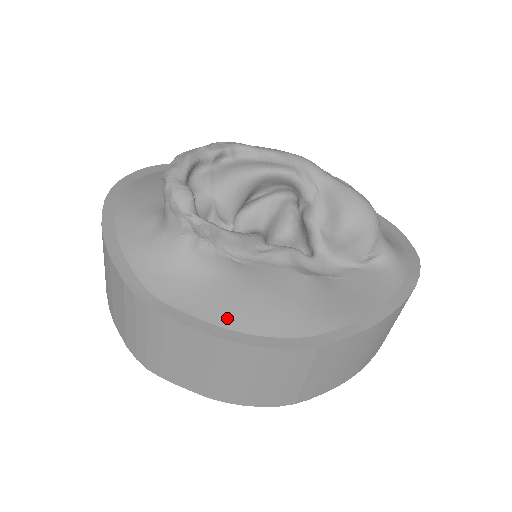
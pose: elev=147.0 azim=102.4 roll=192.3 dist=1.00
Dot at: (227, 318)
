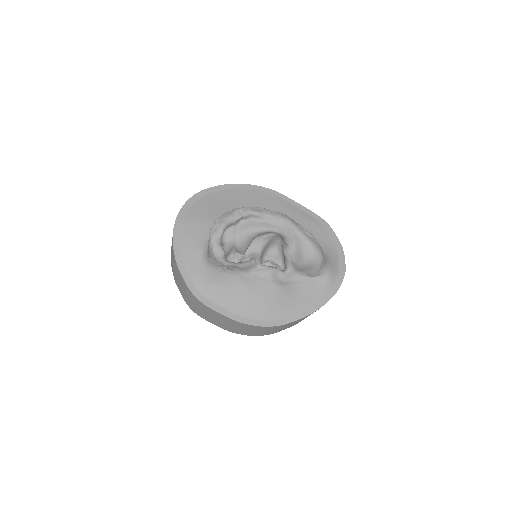
Dot at: (237, 309)
